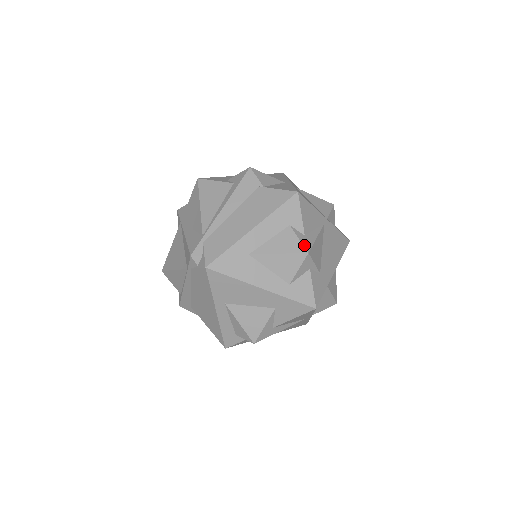
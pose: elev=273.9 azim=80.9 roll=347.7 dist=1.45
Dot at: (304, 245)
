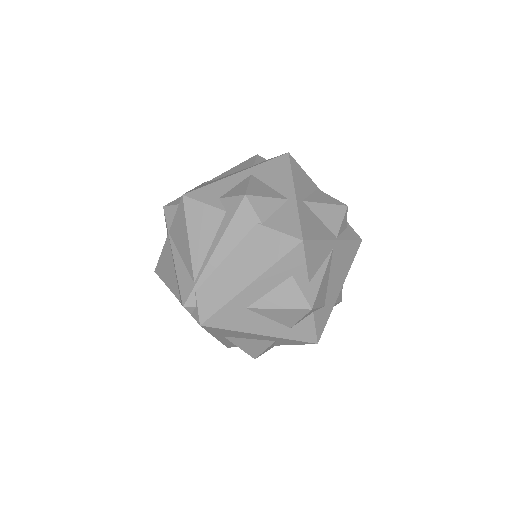
Dot at: (307, 300)
